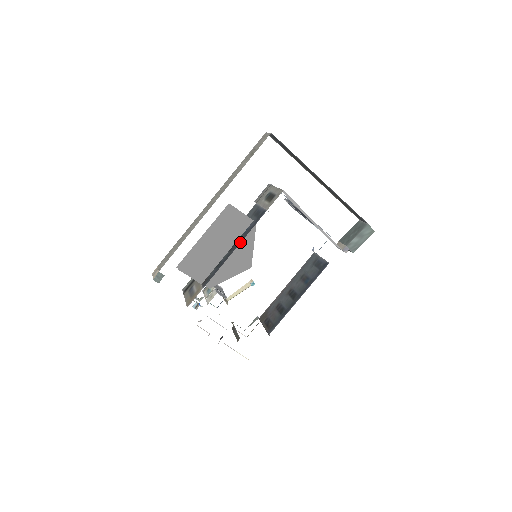
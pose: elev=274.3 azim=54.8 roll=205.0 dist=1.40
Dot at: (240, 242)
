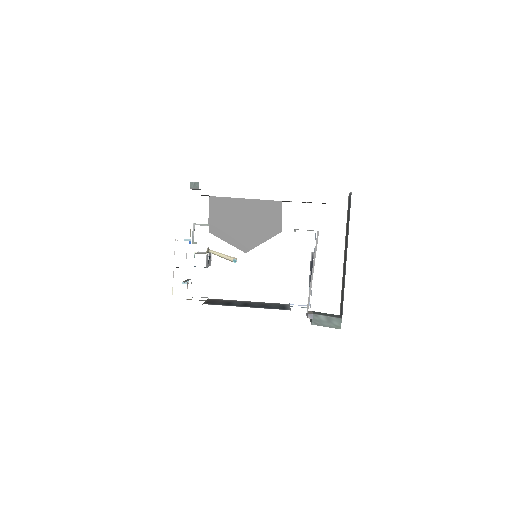
Dot at: occluded
